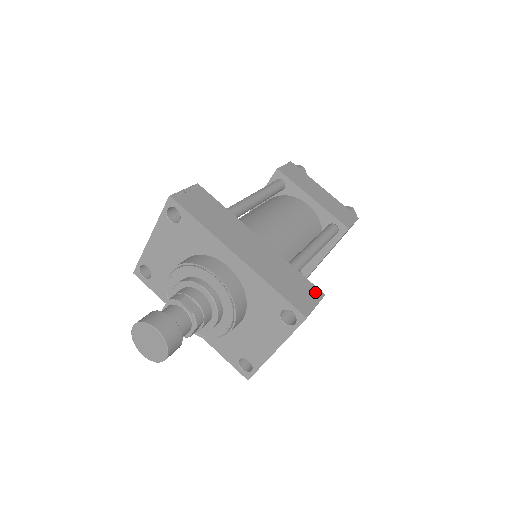
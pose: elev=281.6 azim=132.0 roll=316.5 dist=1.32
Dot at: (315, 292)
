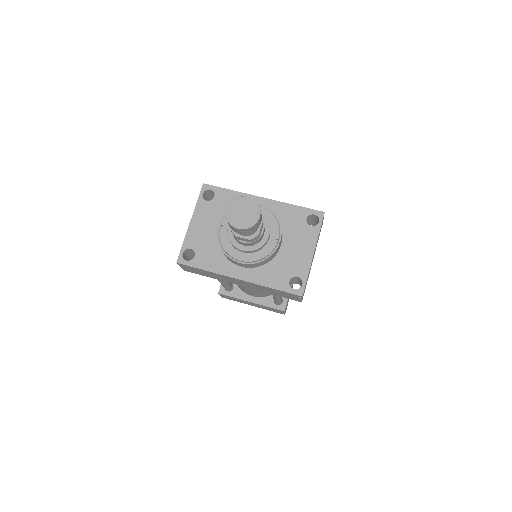
Dot at: occluded
